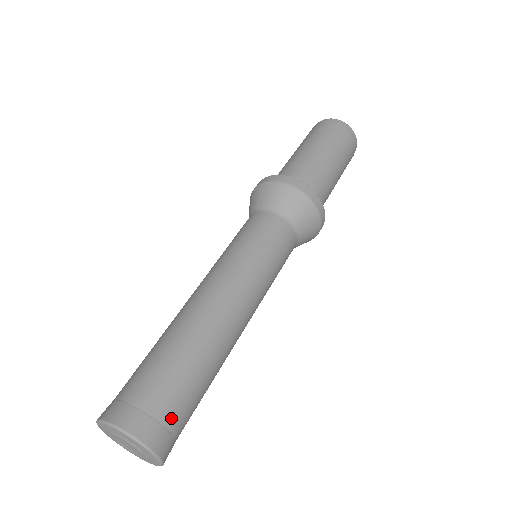
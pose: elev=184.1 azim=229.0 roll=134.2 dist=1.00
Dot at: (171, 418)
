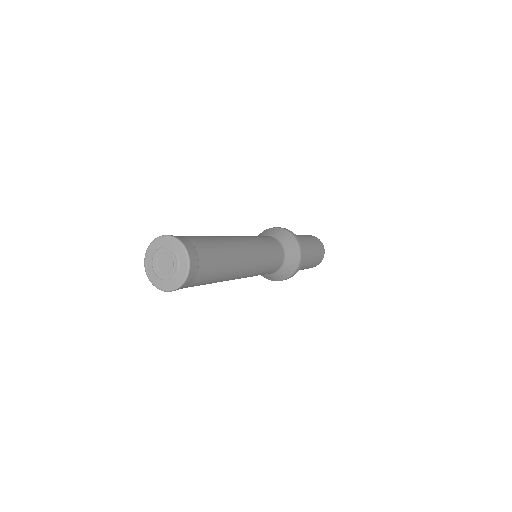
Dot at: (199, 247)
